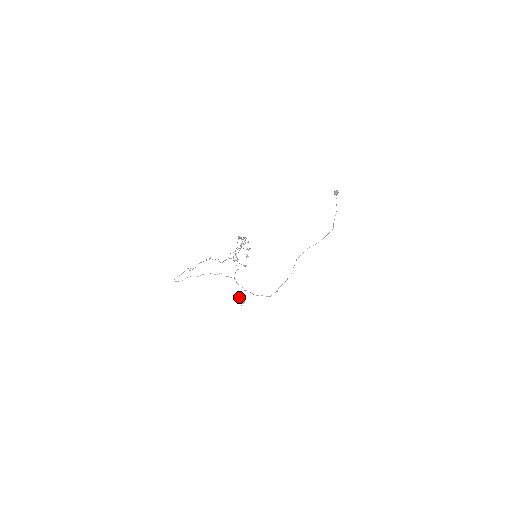
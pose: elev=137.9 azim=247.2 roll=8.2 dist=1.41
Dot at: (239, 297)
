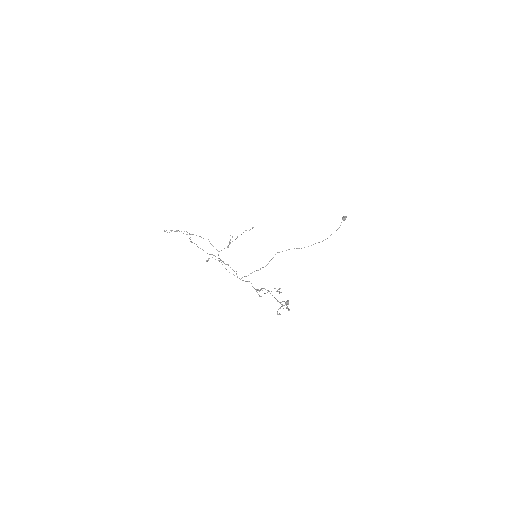
Dot at: (208, 258)
